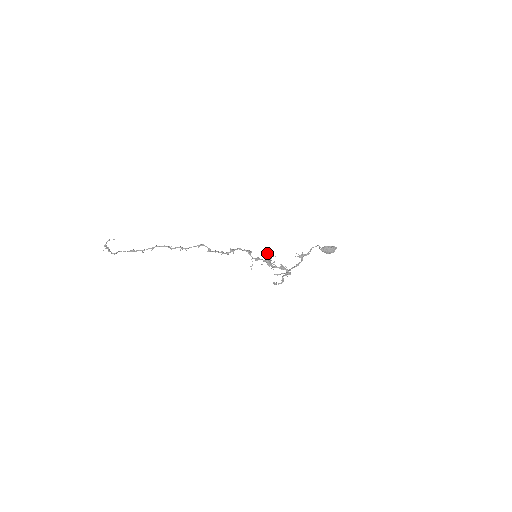
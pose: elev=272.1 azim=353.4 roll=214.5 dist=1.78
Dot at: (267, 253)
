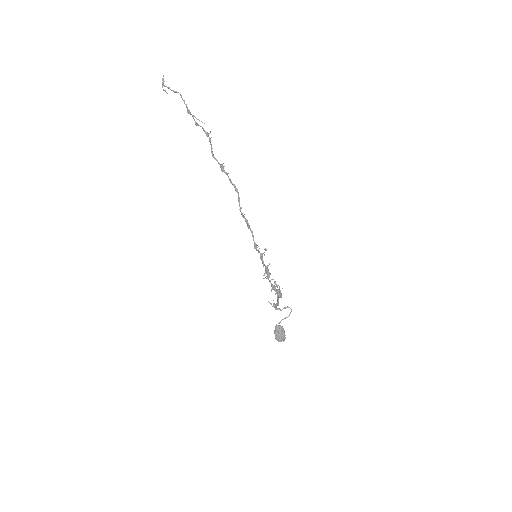
Dot at: (263, 265)
